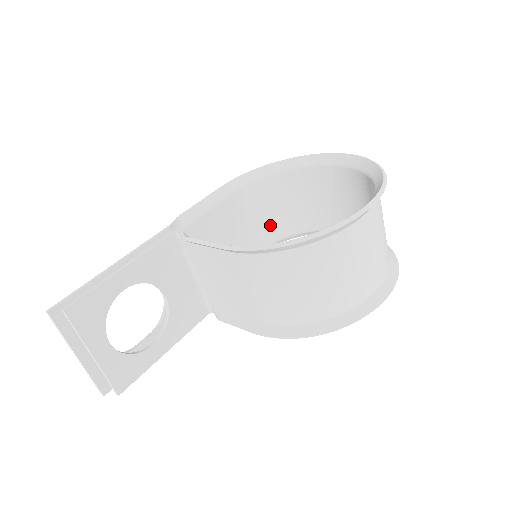
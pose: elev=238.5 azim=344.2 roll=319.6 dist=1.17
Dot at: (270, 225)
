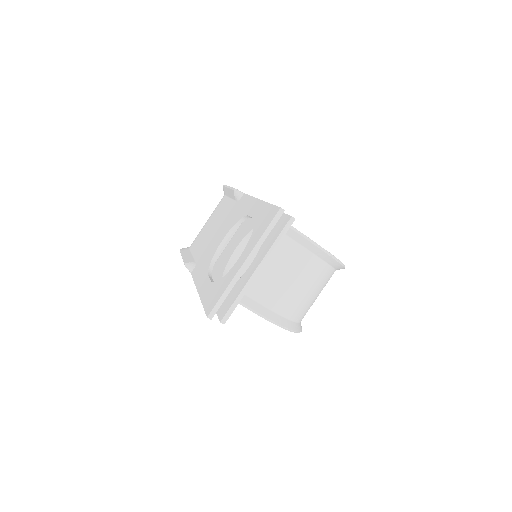
Dot at: occluded
